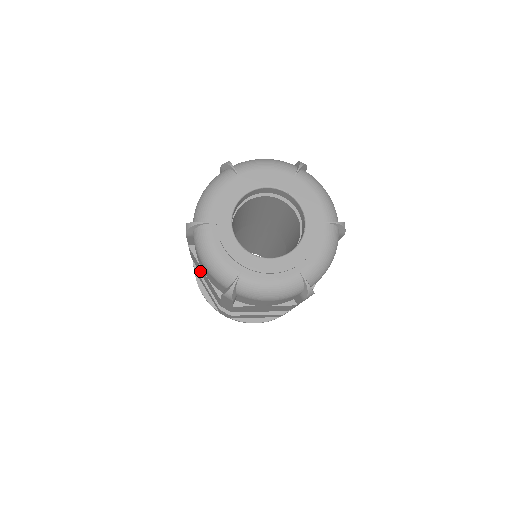
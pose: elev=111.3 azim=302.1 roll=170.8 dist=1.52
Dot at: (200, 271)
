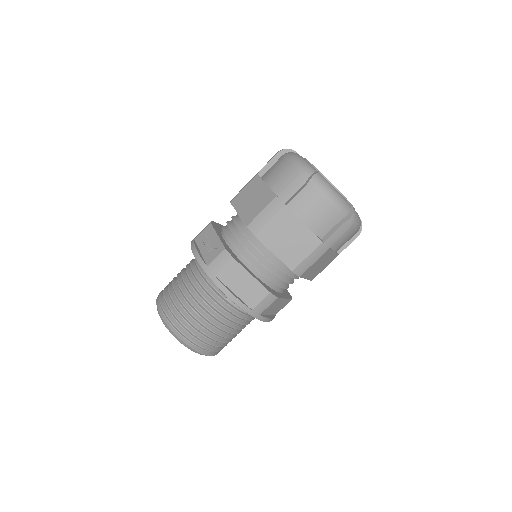
Dot at: (277, 239)
